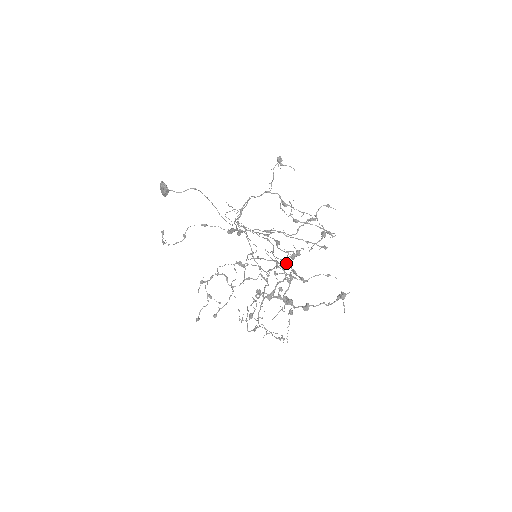
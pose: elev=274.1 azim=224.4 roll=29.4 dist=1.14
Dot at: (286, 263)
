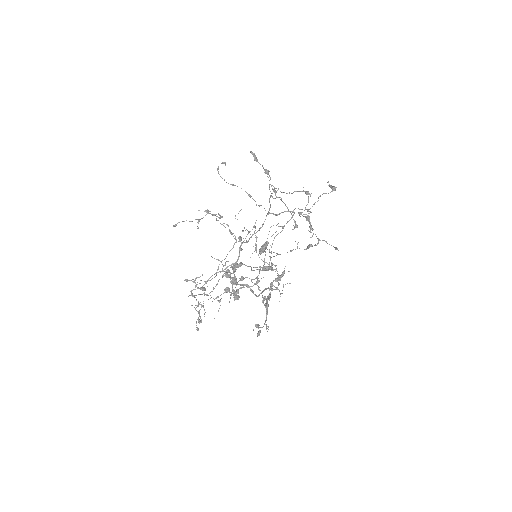
Dot at: occluded
